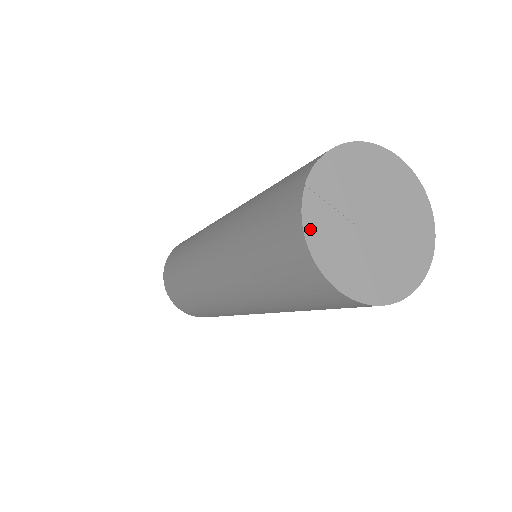
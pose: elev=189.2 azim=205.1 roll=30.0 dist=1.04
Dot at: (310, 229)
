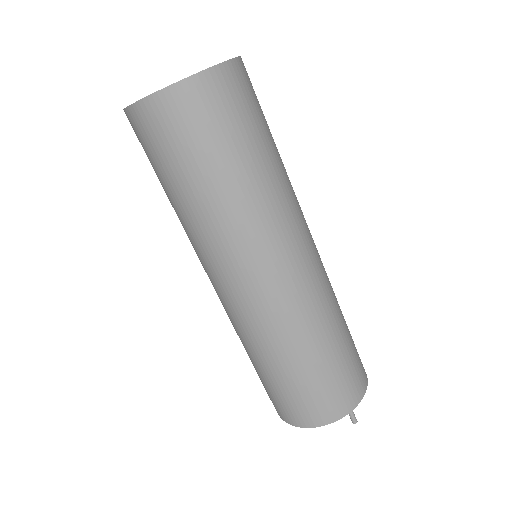
Dot at: occluded
